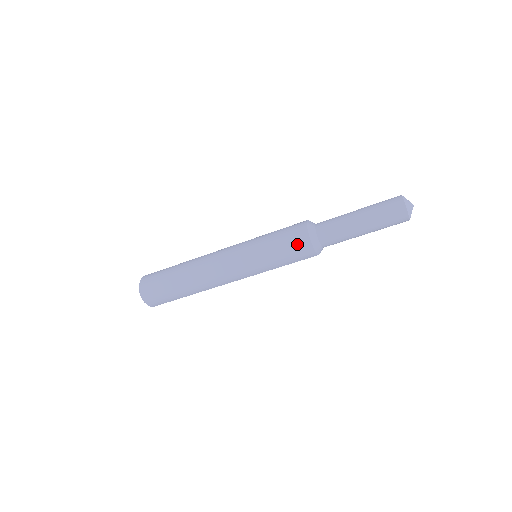
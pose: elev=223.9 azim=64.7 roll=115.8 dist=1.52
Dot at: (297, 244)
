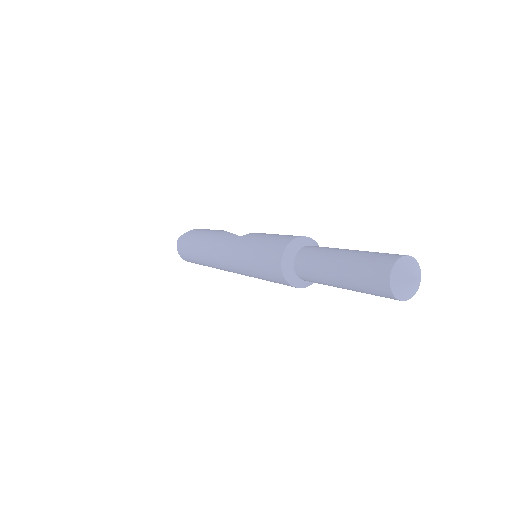
Dot at: occluded
